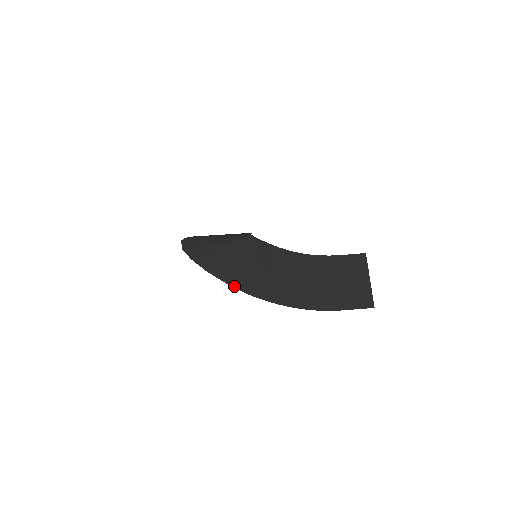
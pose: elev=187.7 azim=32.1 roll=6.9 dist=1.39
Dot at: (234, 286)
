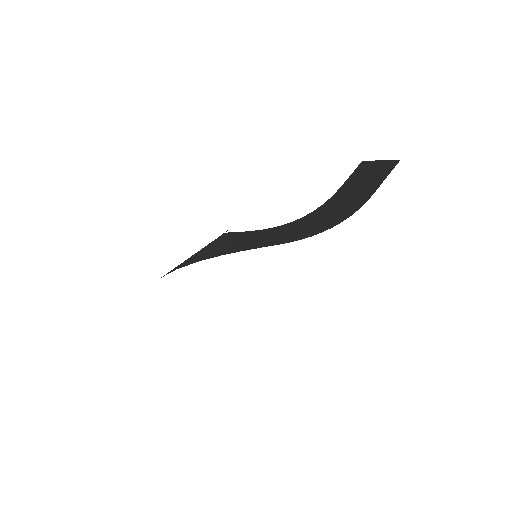
Dot at: (216, 256)
